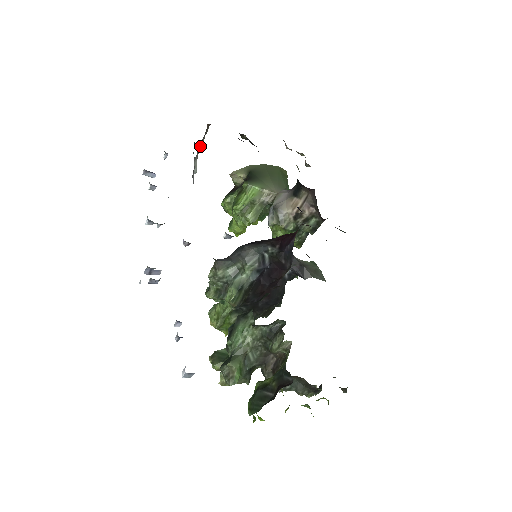
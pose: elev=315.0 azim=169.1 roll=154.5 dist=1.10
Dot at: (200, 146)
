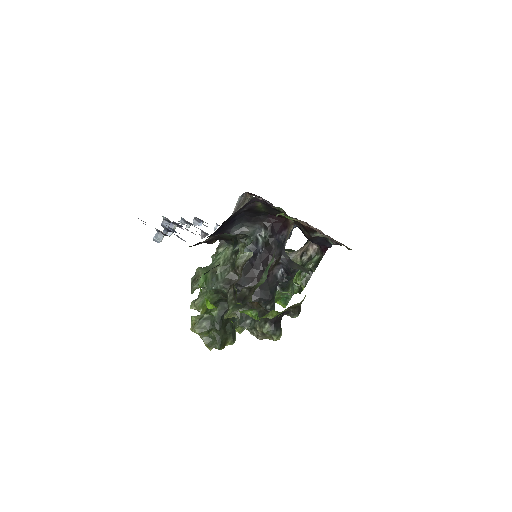
Dot at: occluded
